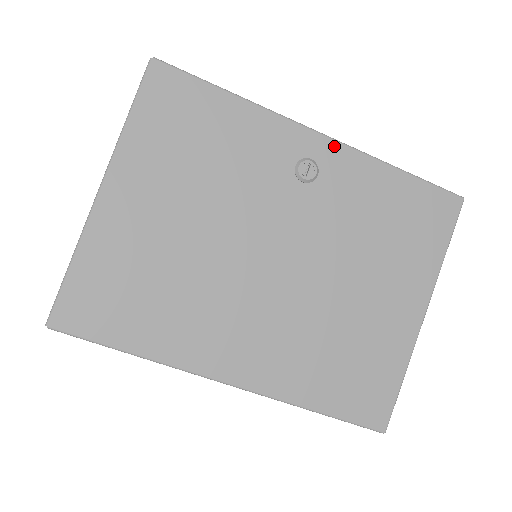
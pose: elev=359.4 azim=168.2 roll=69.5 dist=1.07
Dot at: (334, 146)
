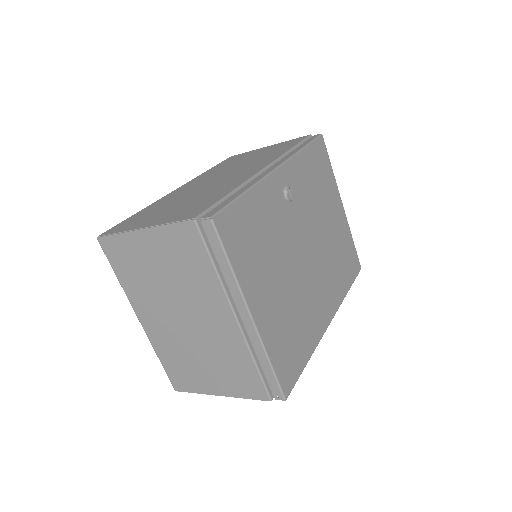
Dot at: (285, 167)
